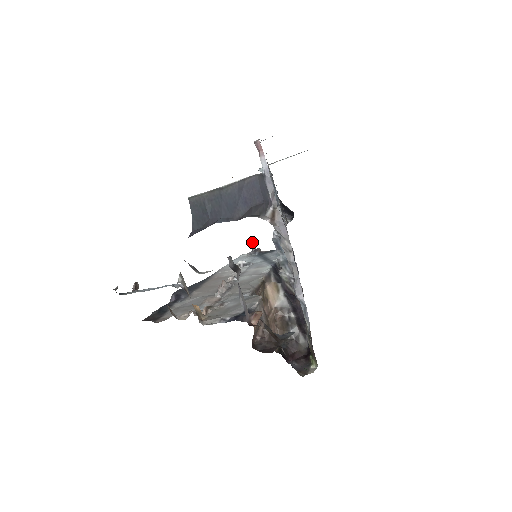
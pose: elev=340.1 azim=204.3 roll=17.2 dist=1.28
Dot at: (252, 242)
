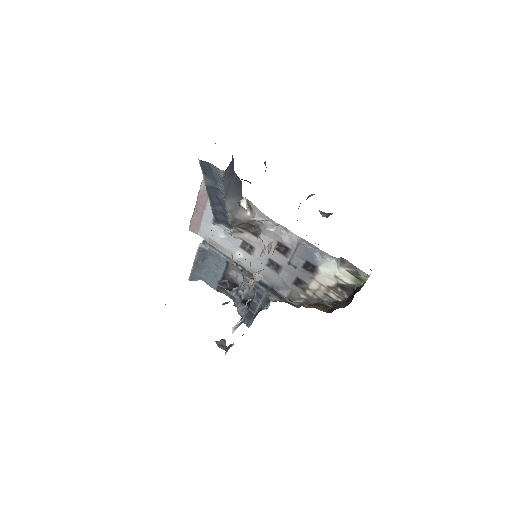
Dot at: (221, 342)
